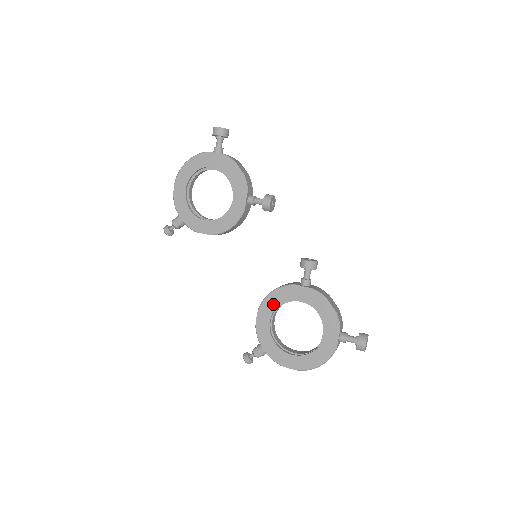
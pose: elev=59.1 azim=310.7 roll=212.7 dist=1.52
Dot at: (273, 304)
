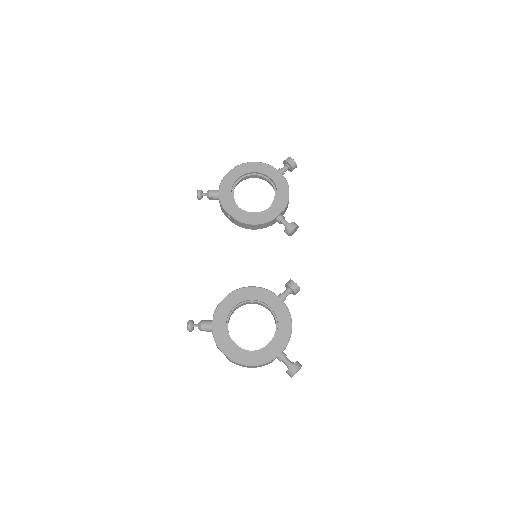
Dot at: (246, 296)
